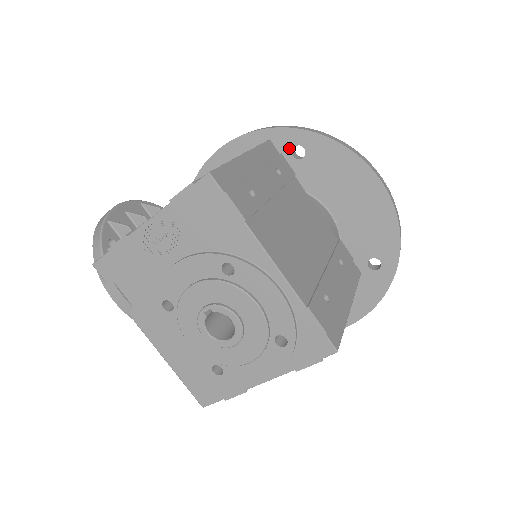
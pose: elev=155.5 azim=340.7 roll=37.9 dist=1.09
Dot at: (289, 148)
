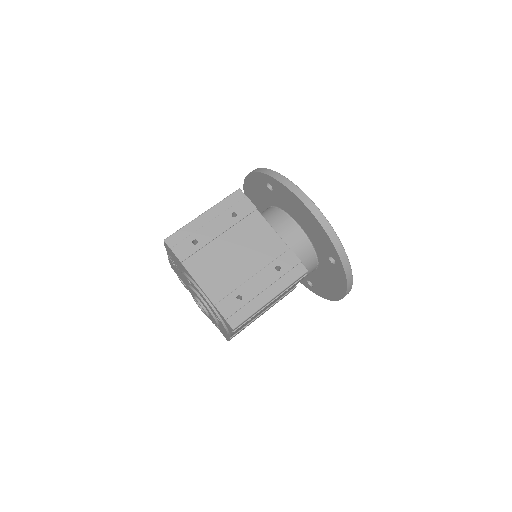
Dot at: (265, 184)
